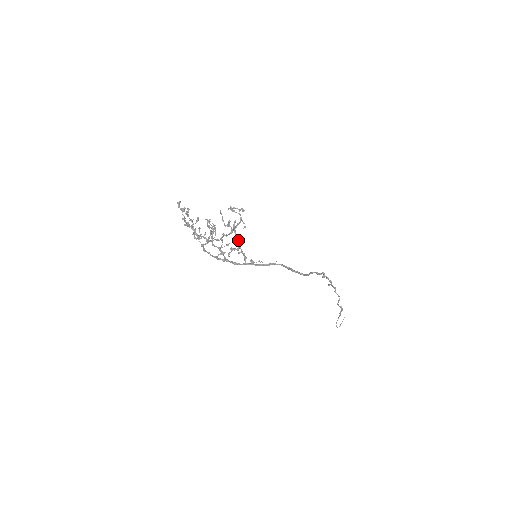
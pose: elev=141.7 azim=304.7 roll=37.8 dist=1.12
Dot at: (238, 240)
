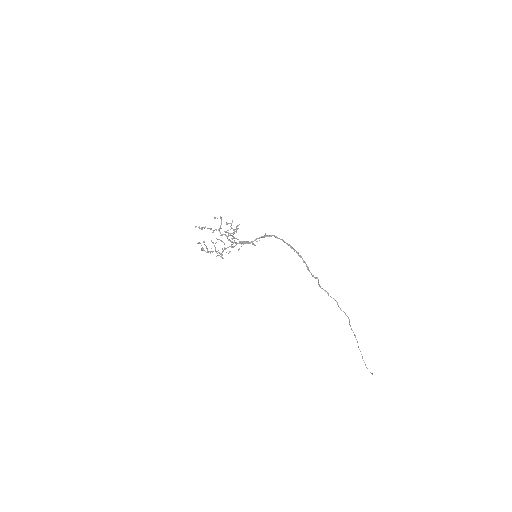
Dot at: occluded
